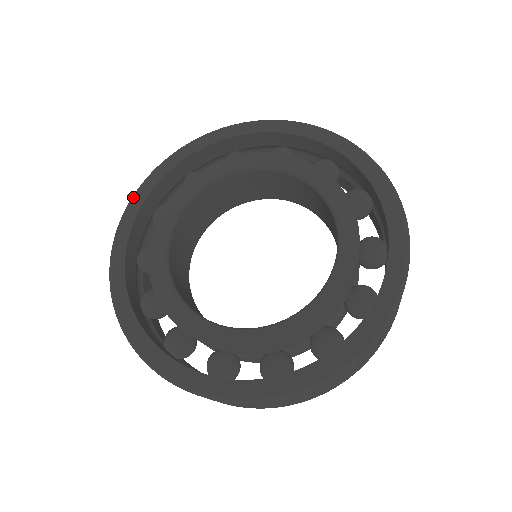
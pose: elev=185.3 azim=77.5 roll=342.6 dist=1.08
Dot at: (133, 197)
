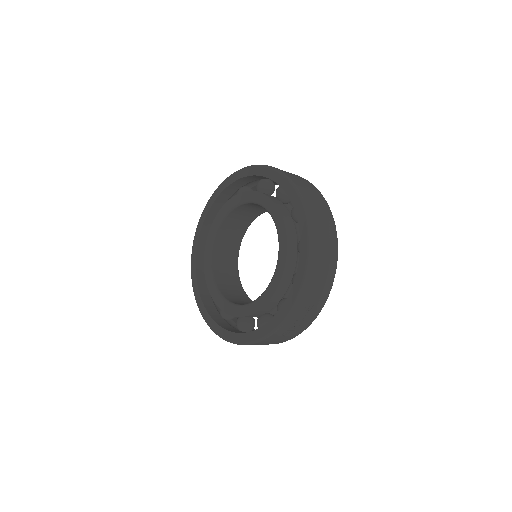
Dot at: (196, 231)
